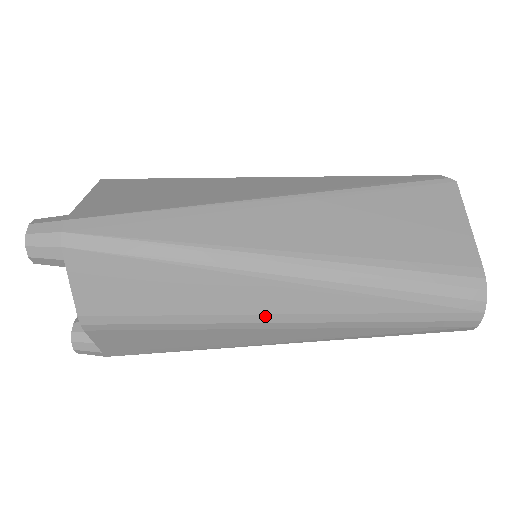
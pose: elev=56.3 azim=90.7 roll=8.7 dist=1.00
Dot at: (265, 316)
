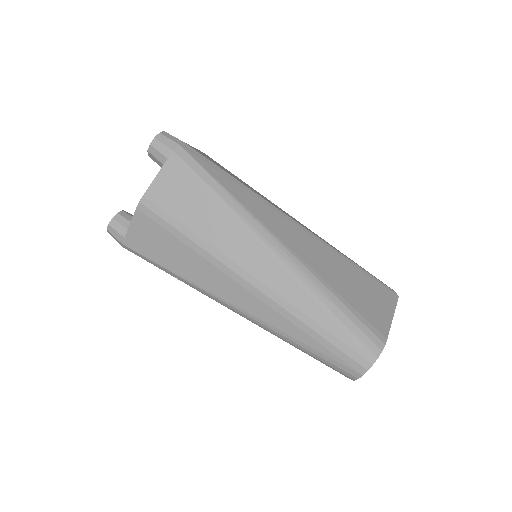
Dot at: (247, 273)
